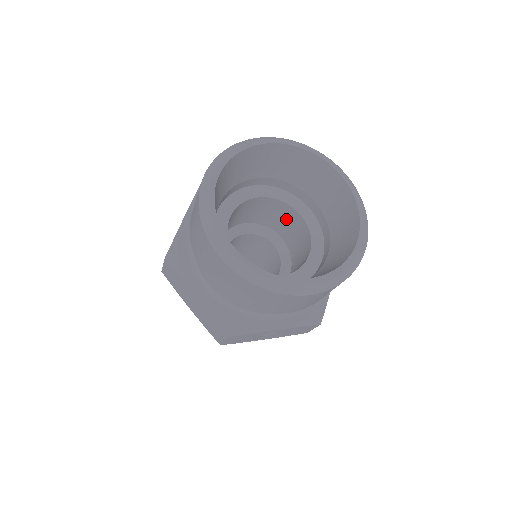
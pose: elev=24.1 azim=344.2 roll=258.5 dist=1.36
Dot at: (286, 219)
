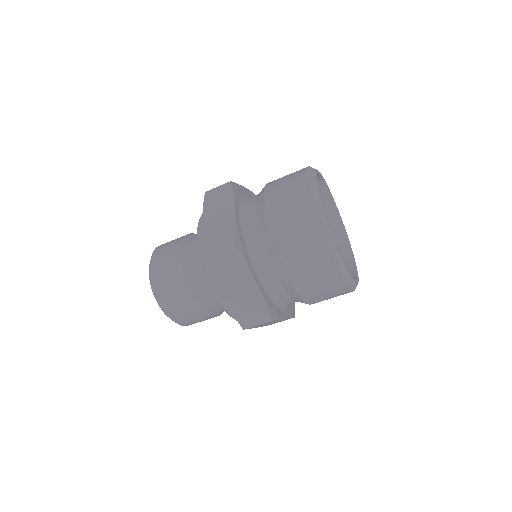
Dot at: occluded
